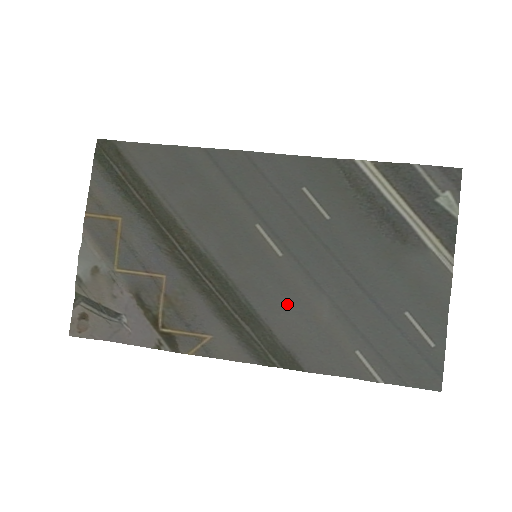
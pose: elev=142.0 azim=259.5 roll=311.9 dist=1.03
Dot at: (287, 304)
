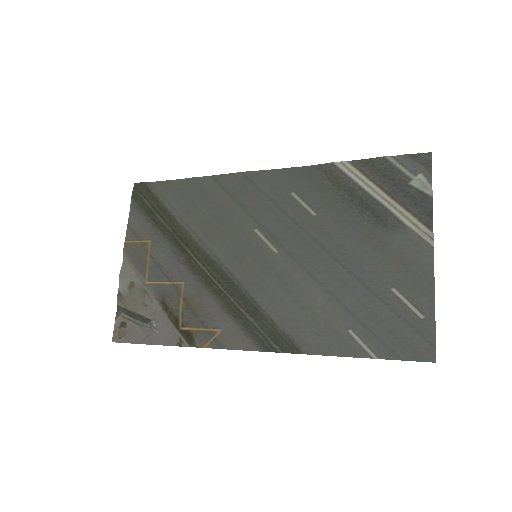
Dot at: (284, 294)
